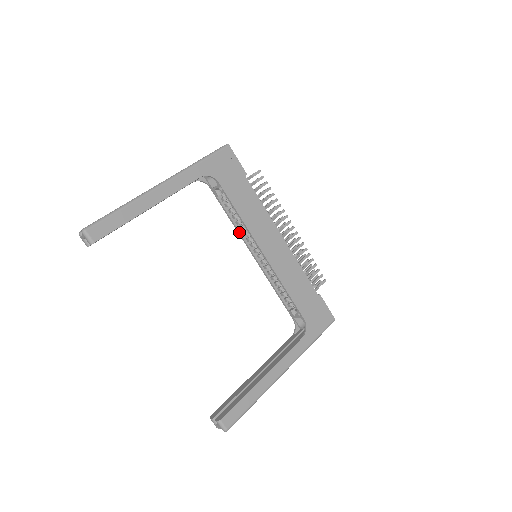
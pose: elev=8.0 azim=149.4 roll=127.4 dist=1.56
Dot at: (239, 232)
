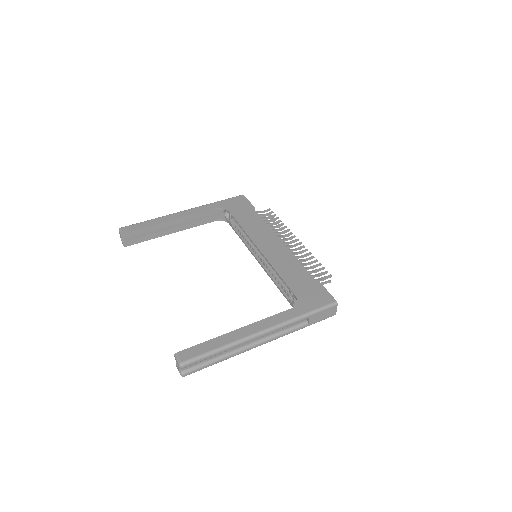
Dot at: (247, 246)
